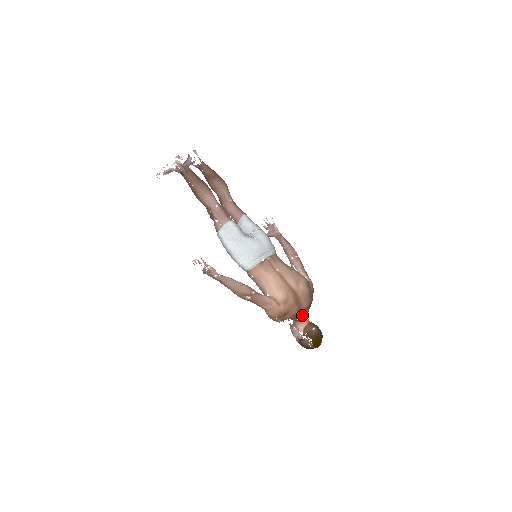
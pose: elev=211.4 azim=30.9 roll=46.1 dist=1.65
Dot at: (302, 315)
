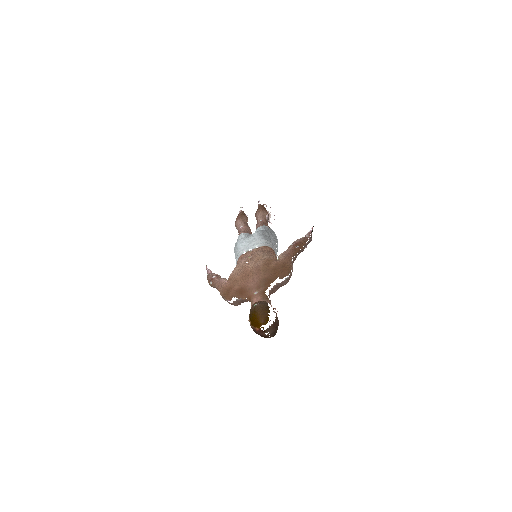
Dot at: (252, 293)
